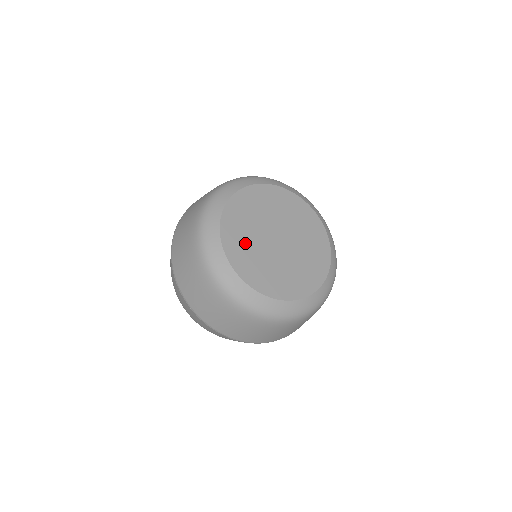
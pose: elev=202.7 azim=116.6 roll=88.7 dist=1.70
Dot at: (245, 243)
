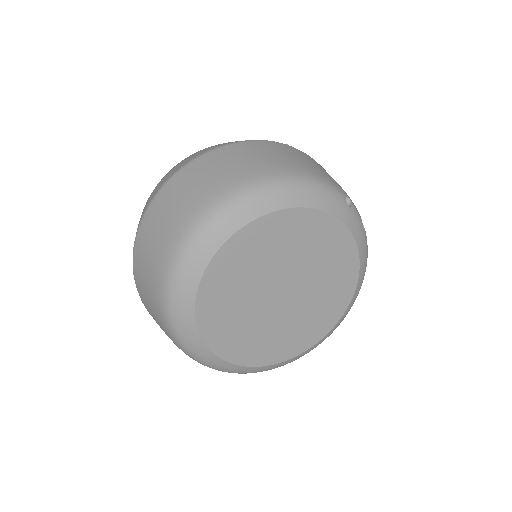
Dot at: (232, 294)
